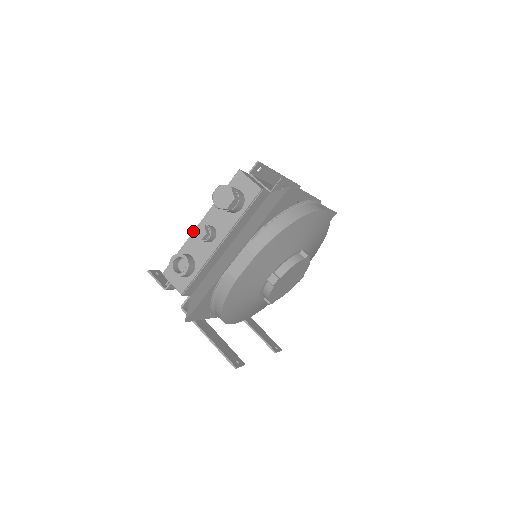
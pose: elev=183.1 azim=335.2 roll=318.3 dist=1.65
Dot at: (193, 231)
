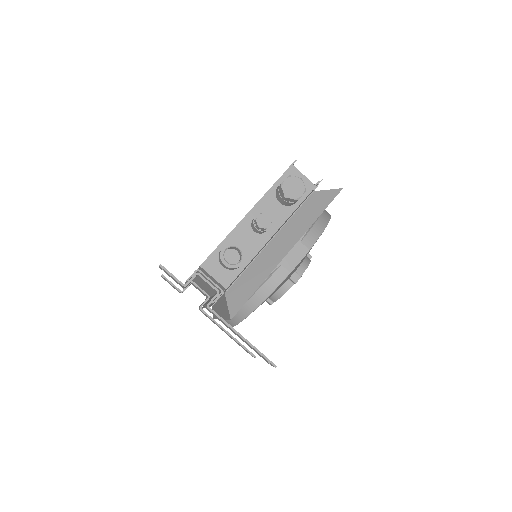
Dot at: (256, 219)
